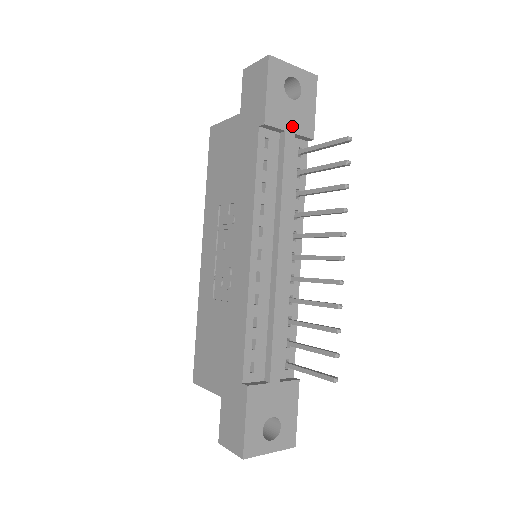
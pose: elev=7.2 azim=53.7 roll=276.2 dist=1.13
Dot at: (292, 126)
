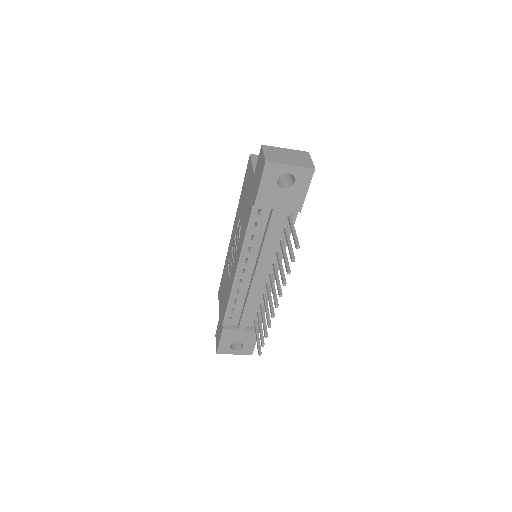
Dot at: (280, 205)
